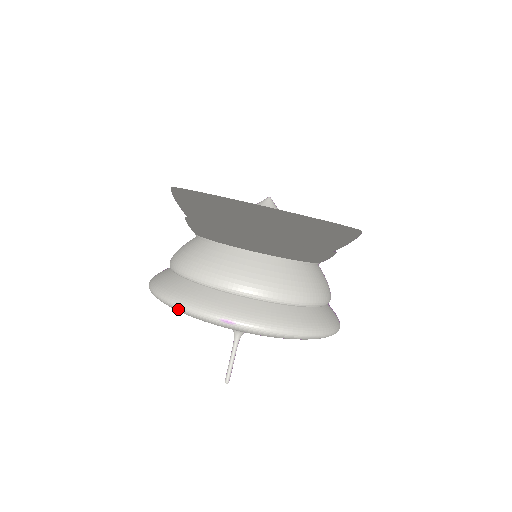
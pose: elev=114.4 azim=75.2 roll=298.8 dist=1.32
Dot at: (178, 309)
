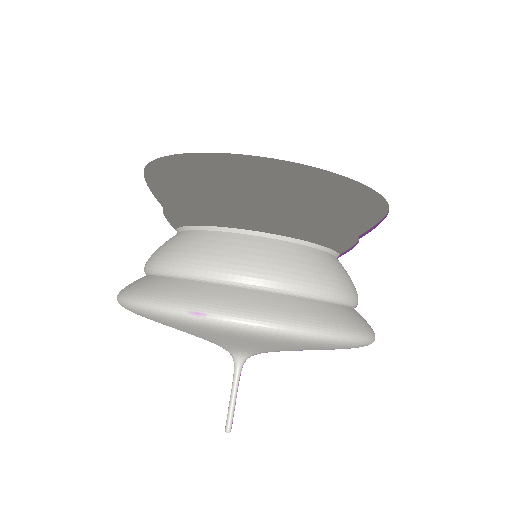
Dot at: (138, 308)
